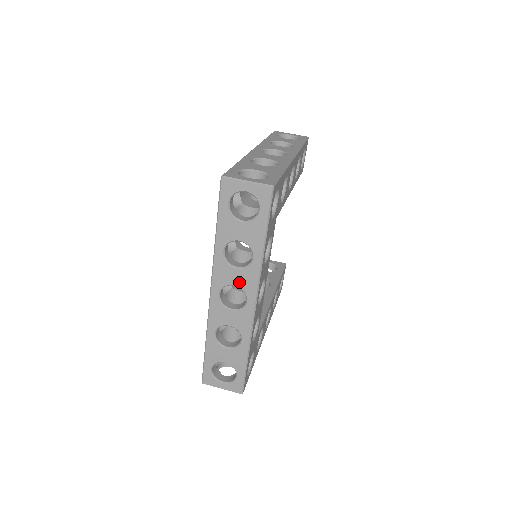
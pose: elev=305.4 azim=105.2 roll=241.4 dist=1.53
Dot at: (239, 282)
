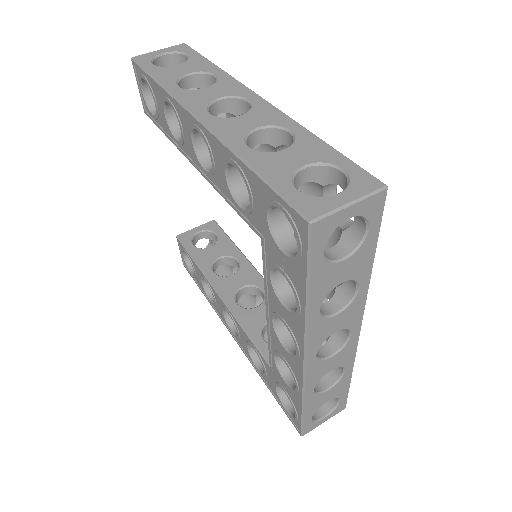
Dot at: (341, 325)
